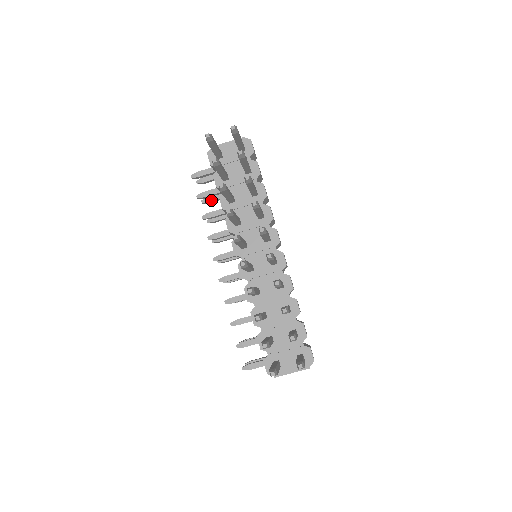
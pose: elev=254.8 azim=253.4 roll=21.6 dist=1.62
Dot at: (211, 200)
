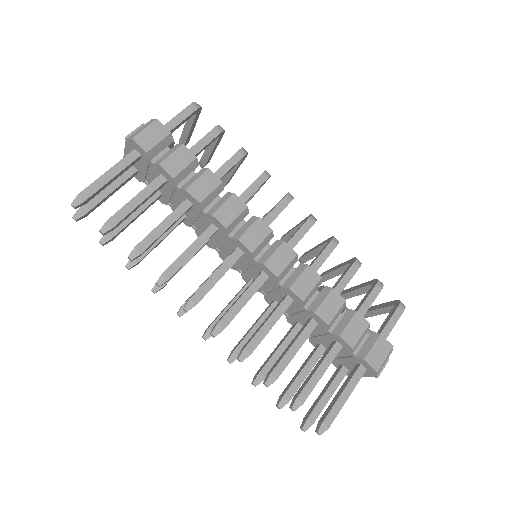
Dot at: (204, 164)
